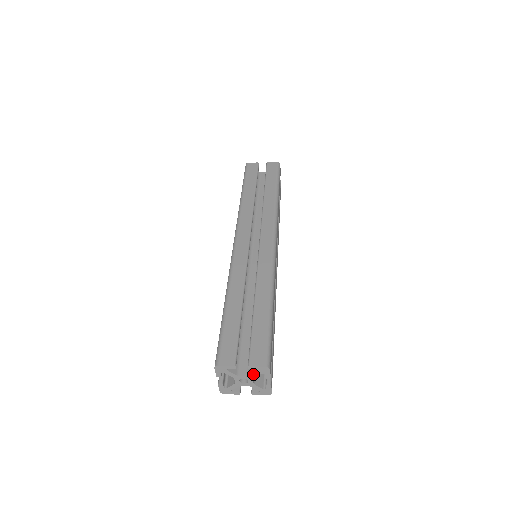
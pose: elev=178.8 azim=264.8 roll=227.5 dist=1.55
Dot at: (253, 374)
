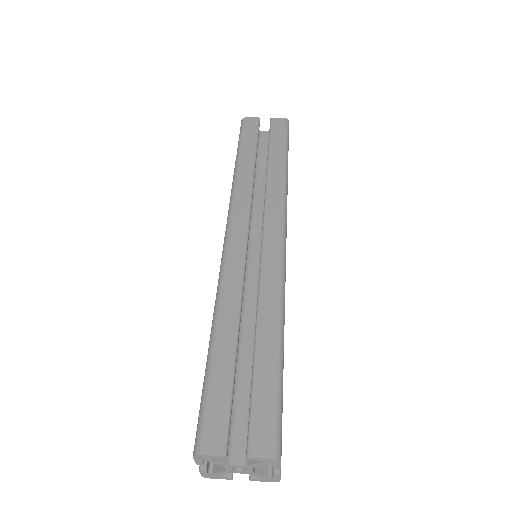
Dot at: (254, 464)
